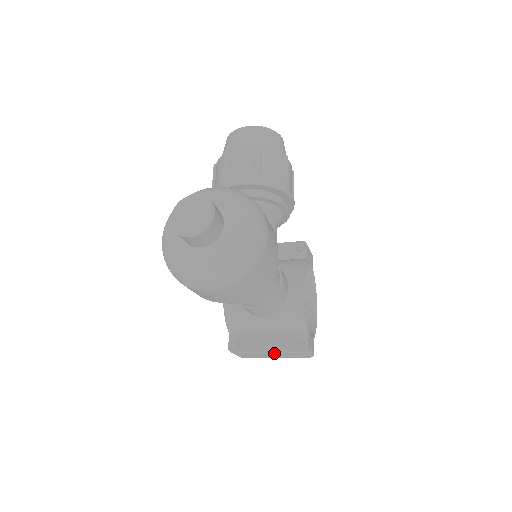
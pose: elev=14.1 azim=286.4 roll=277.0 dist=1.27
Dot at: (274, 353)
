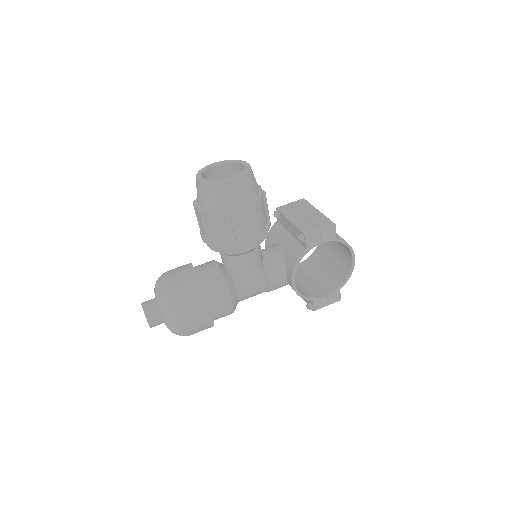
Dot at: occluded
